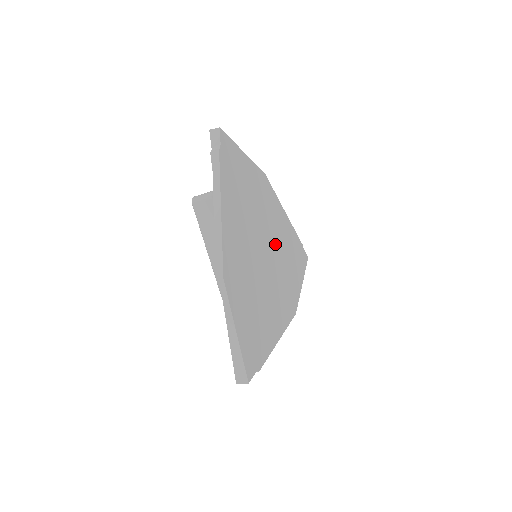
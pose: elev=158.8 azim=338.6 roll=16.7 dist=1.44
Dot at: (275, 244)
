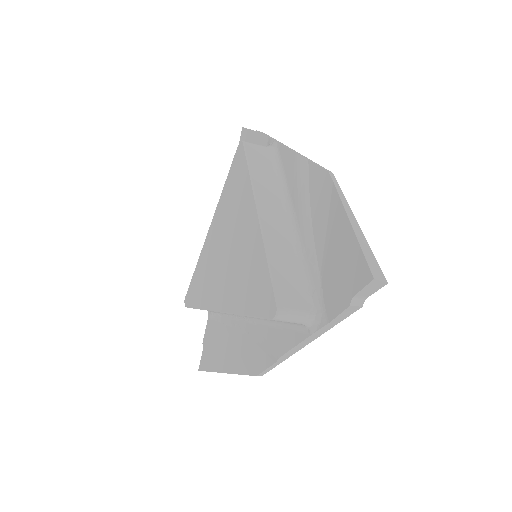
Dot at: occluded
